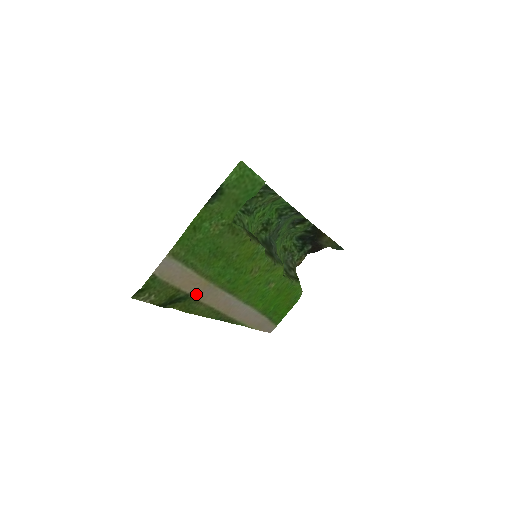
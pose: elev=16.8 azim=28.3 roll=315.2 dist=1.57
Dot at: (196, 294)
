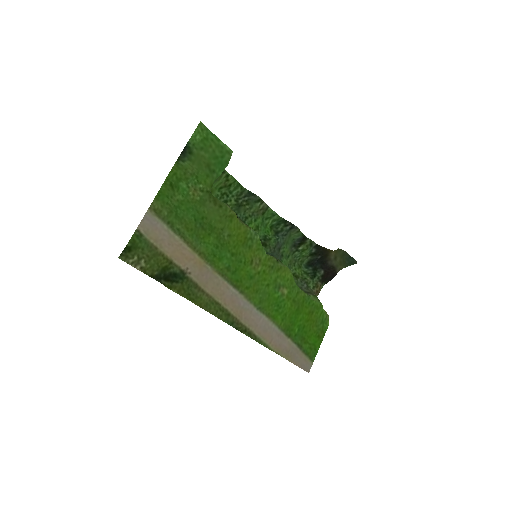
Dot at: (193, 275)
